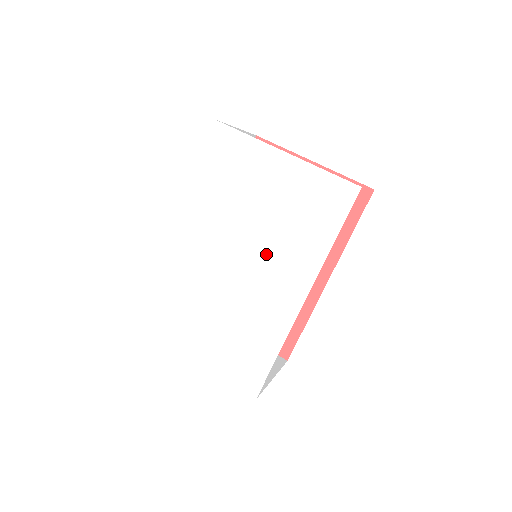
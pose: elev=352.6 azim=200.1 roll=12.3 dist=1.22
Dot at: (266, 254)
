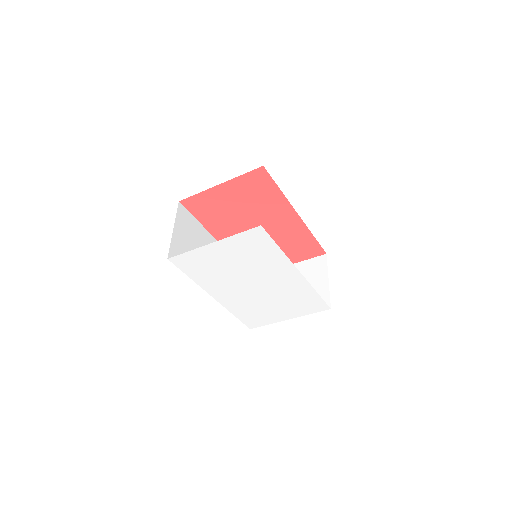
Dot at: (261, 274)
